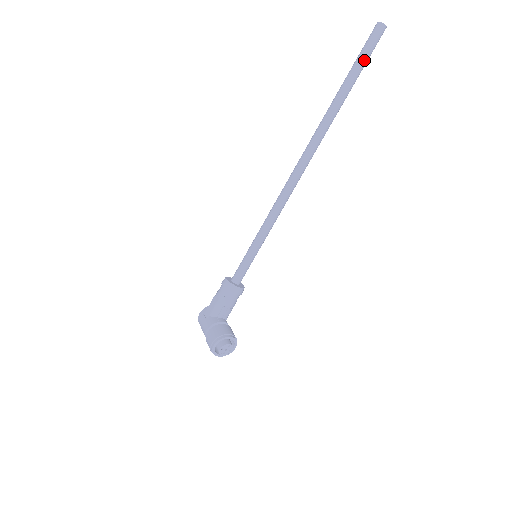
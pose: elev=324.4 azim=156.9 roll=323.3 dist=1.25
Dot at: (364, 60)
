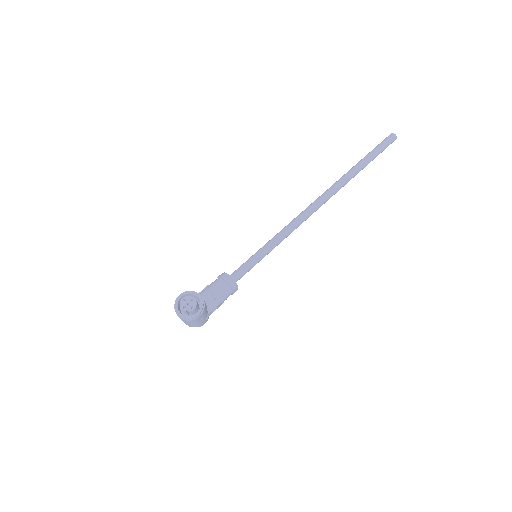
Dot at: (377, 149)
